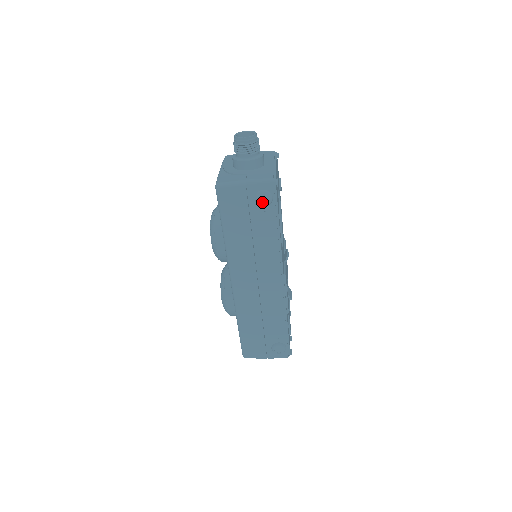
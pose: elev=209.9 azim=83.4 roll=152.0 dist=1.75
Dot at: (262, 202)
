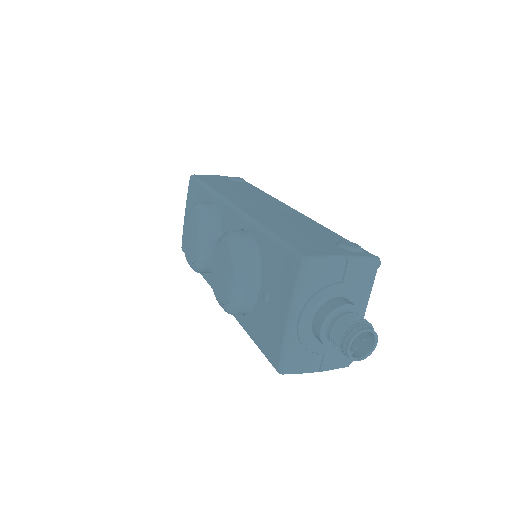
Dot at: occluded
